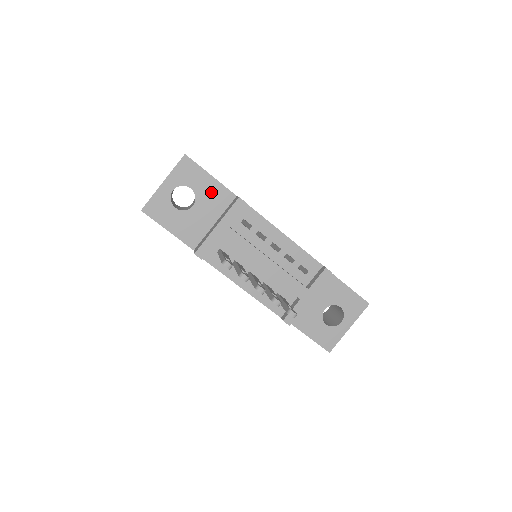
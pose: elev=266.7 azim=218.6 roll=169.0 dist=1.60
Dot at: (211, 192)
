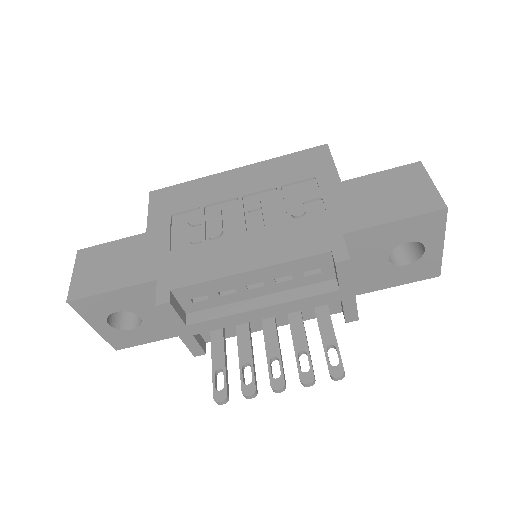
Dot at: (134, 298)
